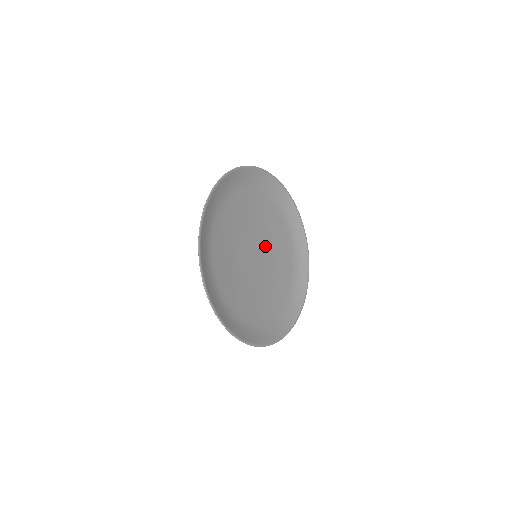
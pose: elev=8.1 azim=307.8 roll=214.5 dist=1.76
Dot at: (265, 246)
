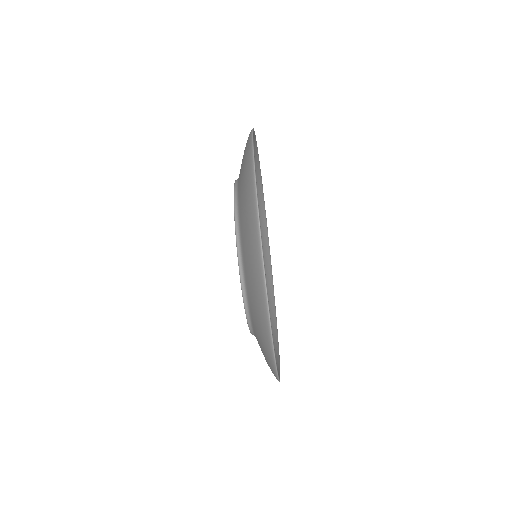
Dot at: occluded
